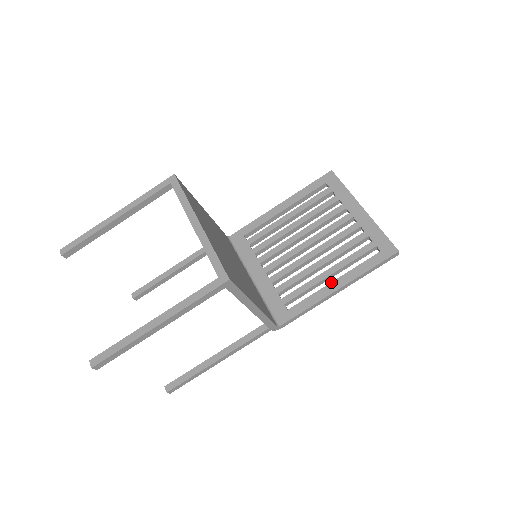
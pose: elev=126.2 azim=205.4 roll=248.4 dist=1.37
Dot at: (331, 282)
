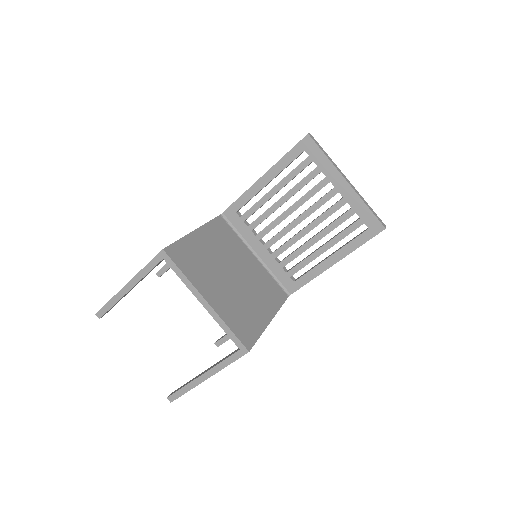
Dot at: (327, 258)
